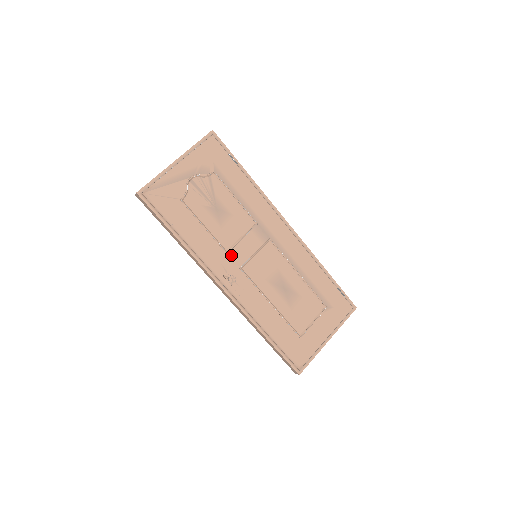
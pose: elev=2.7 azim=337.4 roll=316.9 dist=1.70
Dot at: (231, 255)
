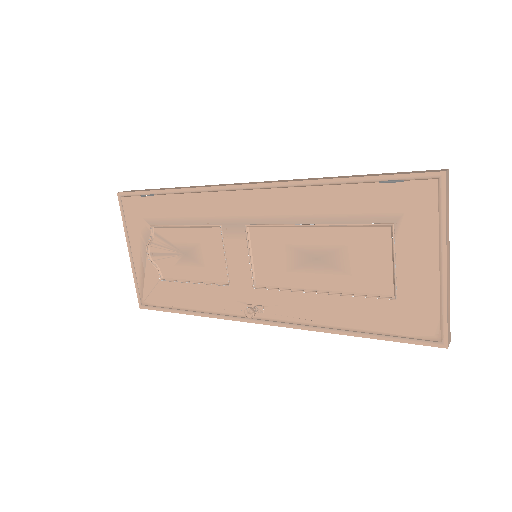
Dot at: (234, 283)
